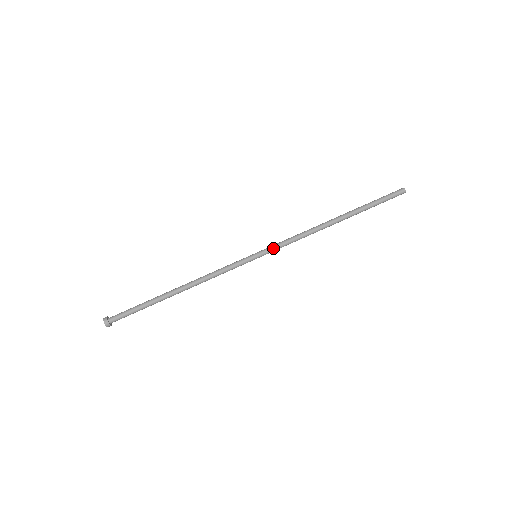
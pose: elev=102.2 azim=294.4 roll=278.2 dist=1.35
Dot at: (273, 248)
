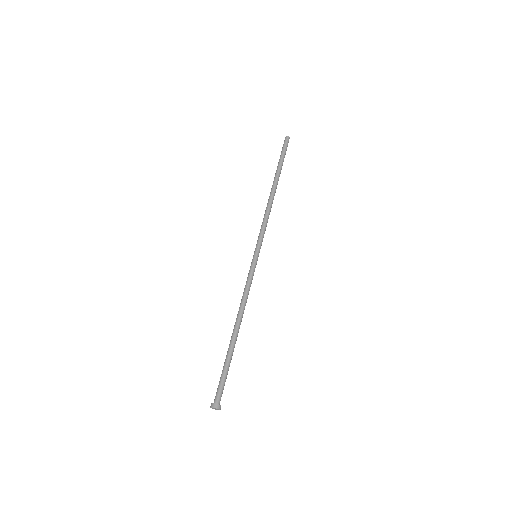
Dot at: (260, 240)
